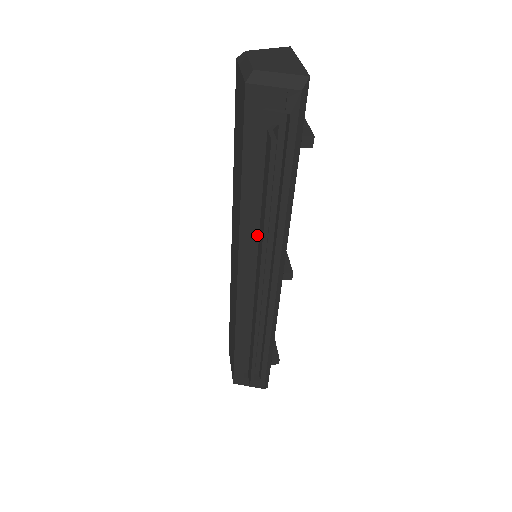
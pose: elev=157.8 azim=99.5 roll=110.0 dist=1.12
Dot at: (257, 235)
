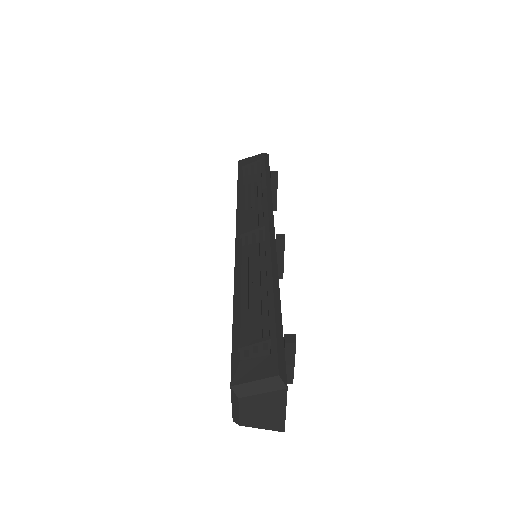
Dot at: occluded
